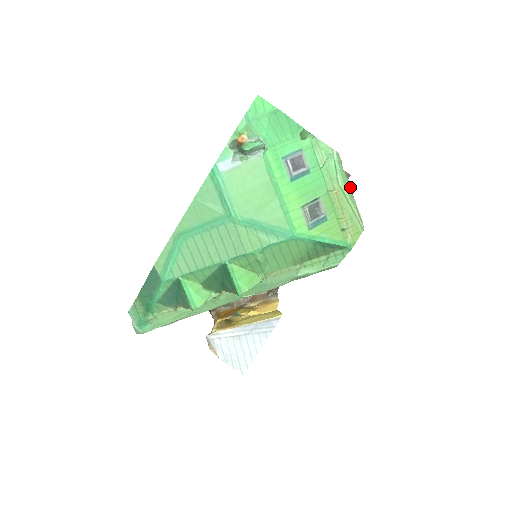
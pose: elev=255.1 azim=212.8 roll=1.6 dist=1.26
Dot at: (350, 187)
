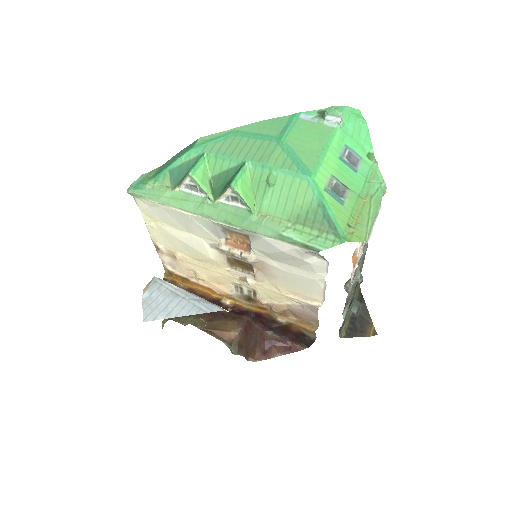
Dot at: (378, 211)
